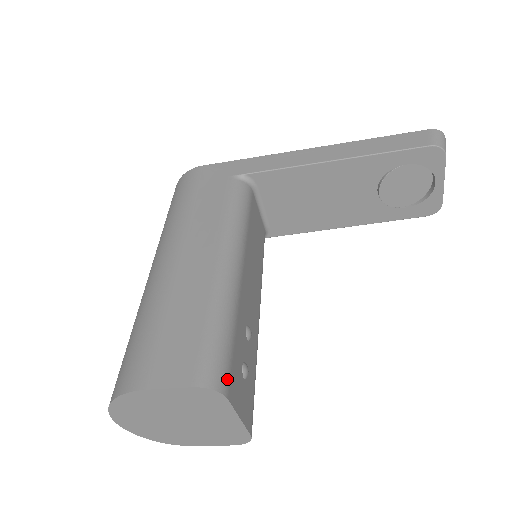
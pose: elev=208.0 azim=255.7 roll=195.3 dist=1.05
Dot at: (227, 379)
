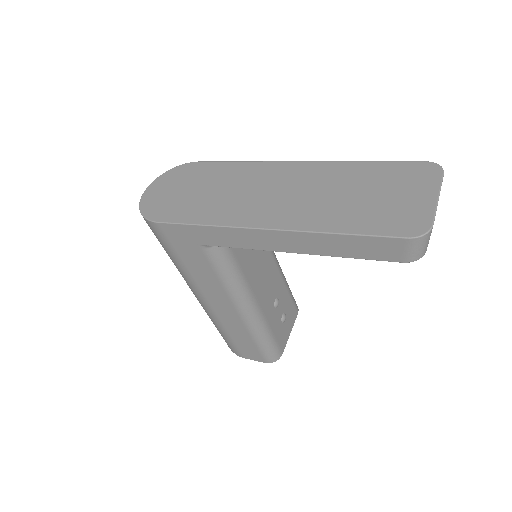
Dot at: (279, 351)
